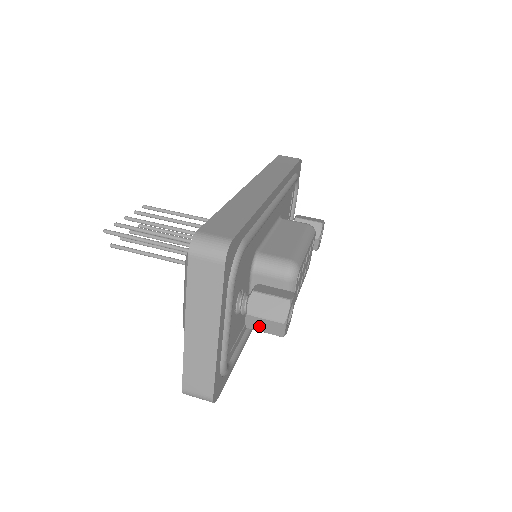
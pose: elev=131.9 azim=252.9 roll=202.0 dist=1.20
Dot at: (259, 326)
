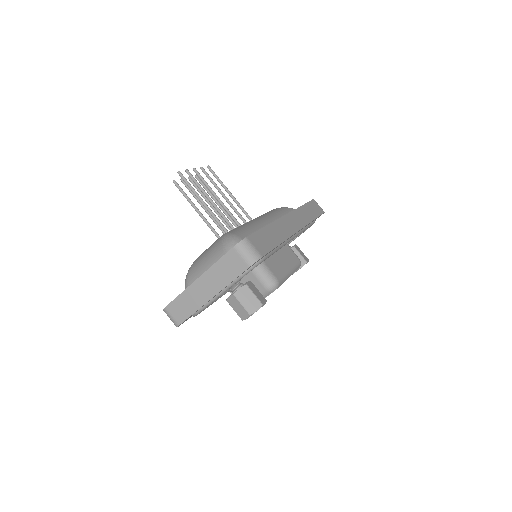
Dot at: (234, 305)
